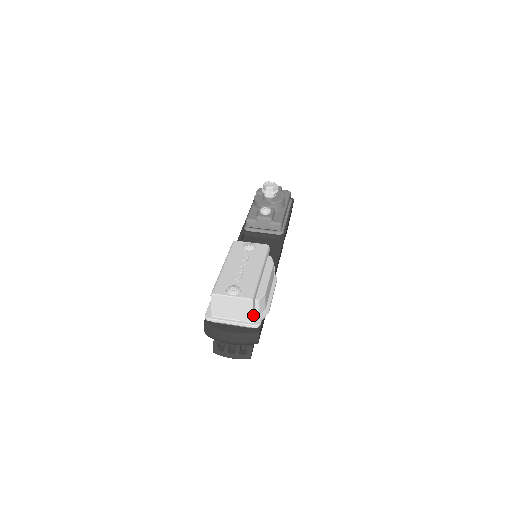
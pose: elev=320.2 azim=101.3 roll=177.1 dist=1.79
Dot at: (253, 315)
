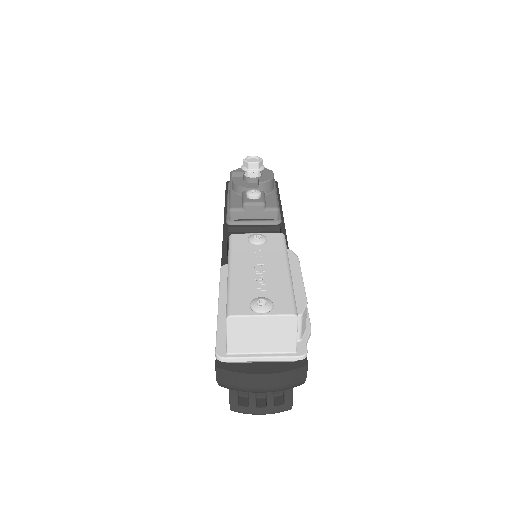
Dot at: (296, 340)
